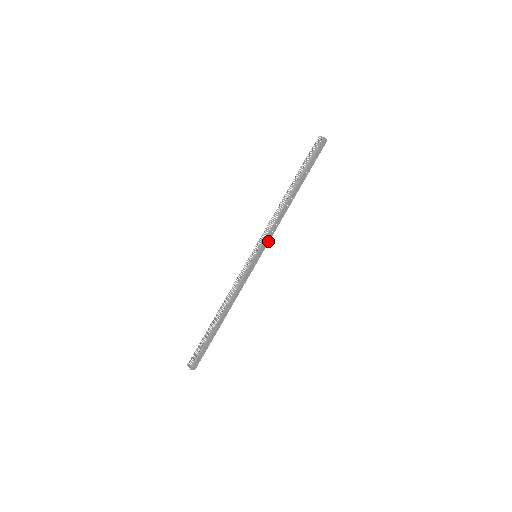
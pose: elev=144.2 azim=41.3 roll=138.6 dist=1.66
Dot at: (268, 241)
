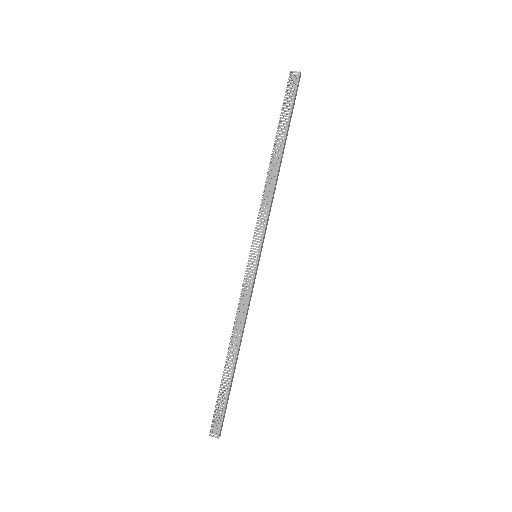
Dot at: (265, 231)
